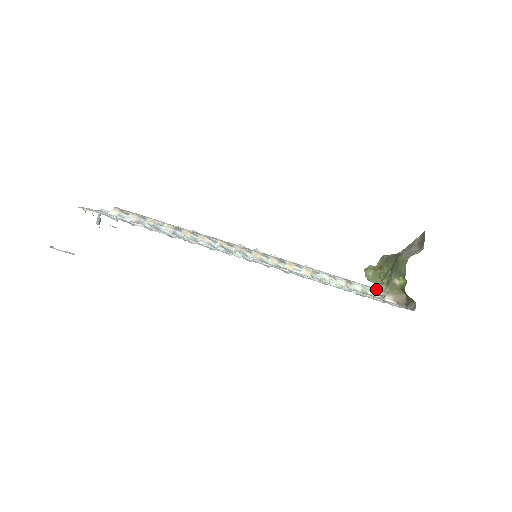
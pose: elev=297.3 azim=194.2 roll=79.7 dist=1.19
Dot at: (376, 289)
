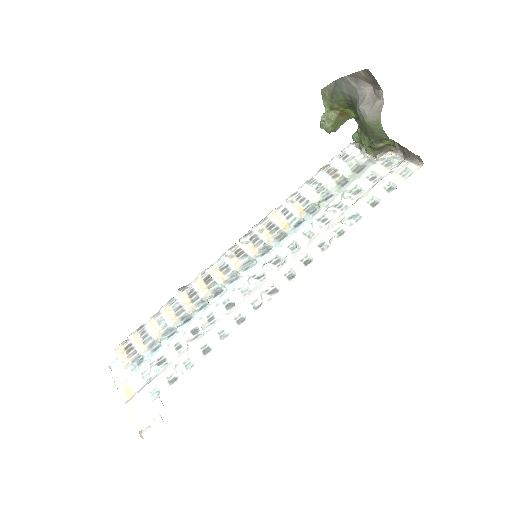
Dot at: (360, 155)
